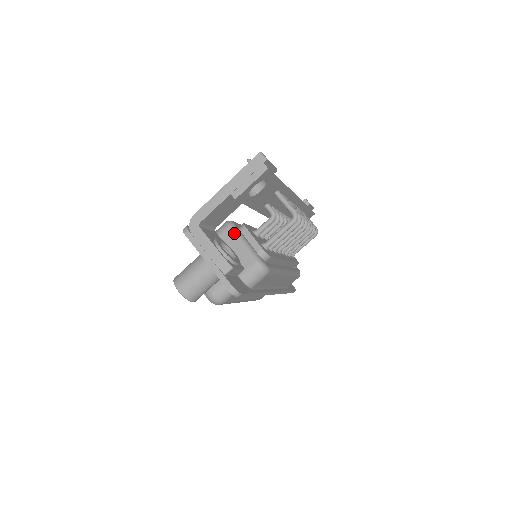
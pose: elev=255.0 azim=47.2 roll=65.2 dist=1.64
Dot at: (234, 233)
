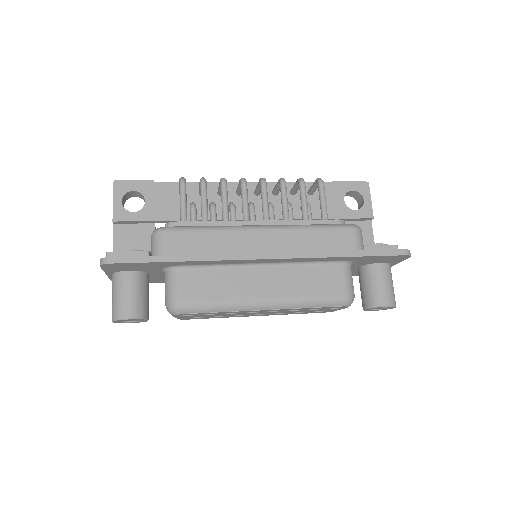
Dot at: occluded
